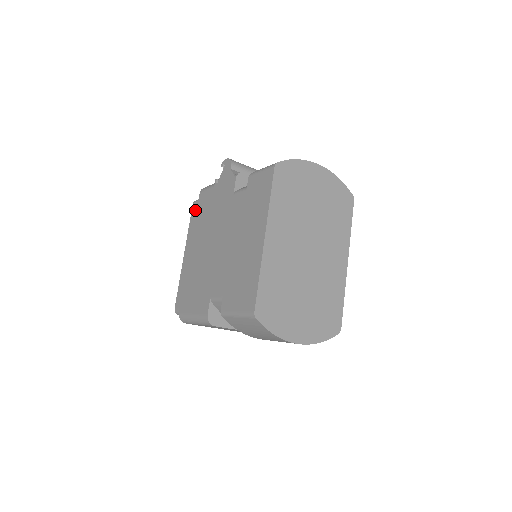
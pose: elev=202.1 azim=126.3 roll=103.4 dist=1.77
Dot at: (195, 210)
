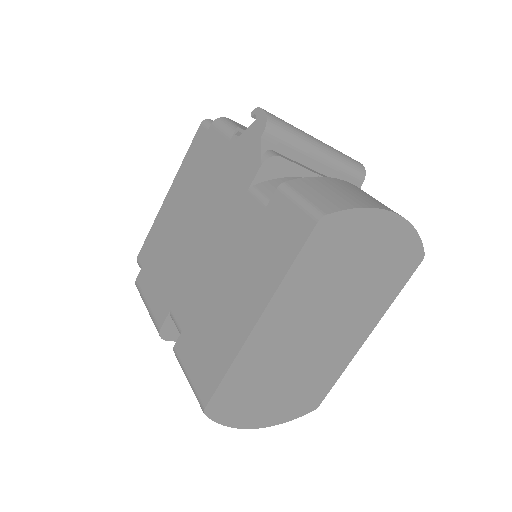
Dot at: (199, 139)
